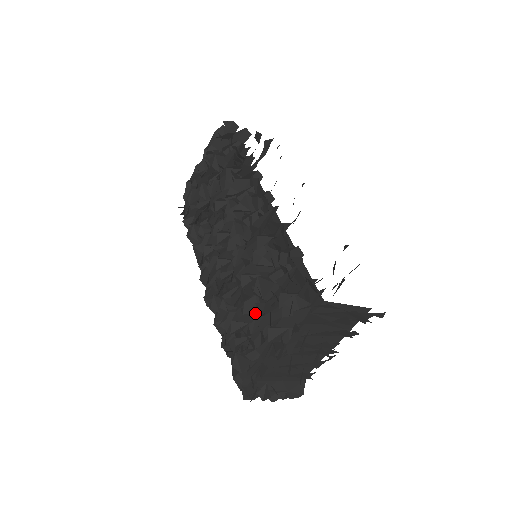
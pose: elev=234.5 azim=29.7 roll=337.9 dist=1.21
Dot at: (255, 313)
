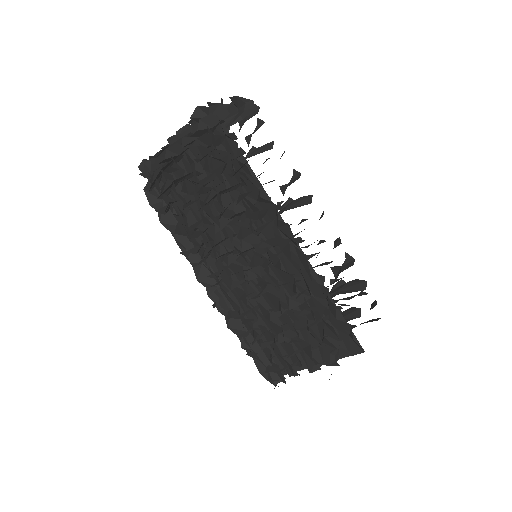
Dot at: occluded
